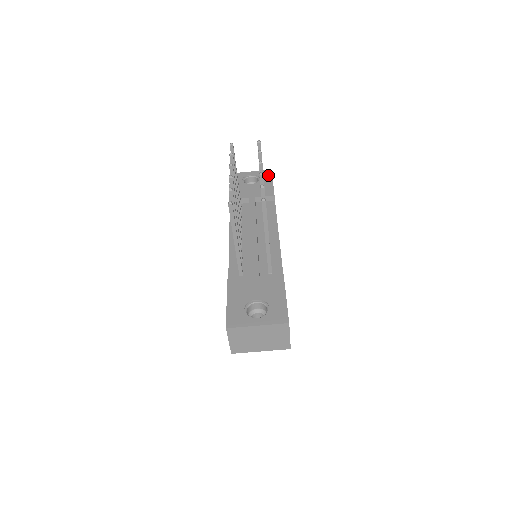
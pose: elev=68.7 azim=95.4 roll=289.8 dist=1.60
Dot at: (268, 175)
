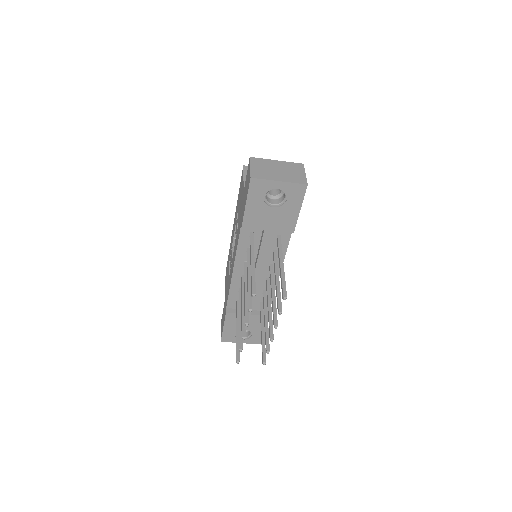
Dot at: (299, 196)
